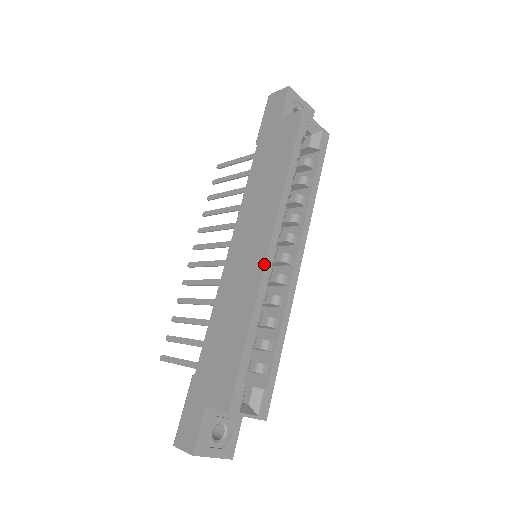
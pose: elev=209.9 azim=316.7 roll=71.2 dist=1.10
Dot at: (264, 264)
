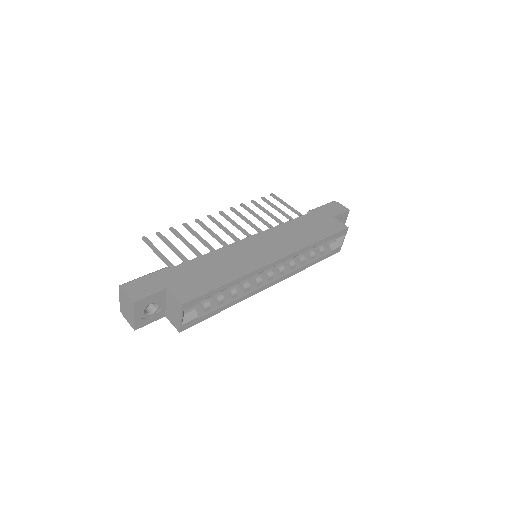
Dot at: (268, 264)
